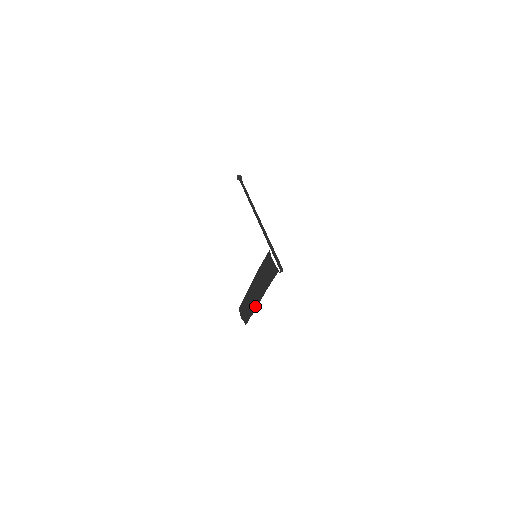
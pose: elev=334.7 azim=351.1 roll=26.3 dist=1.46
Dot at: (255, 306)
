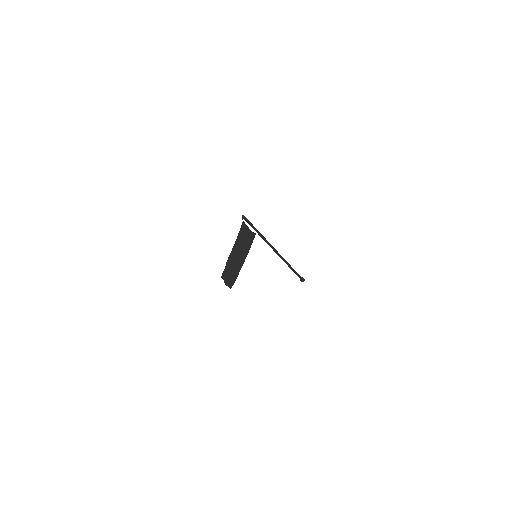
Dot at: (229, 259)
